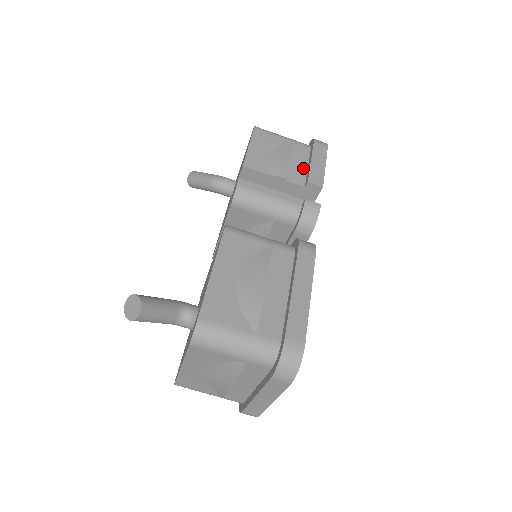
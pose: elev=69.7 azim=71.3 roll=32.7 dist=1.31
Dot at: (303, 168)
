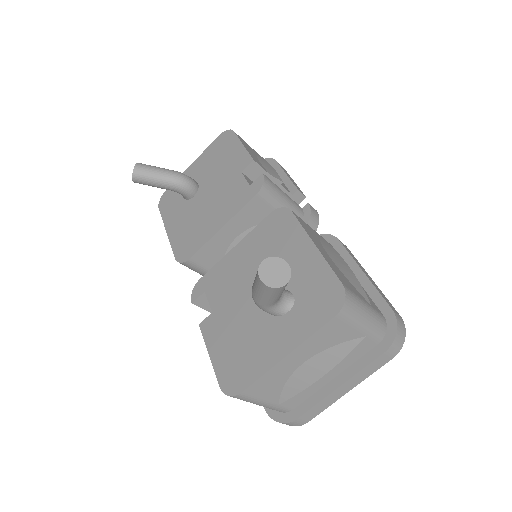
Dot at: occluded
